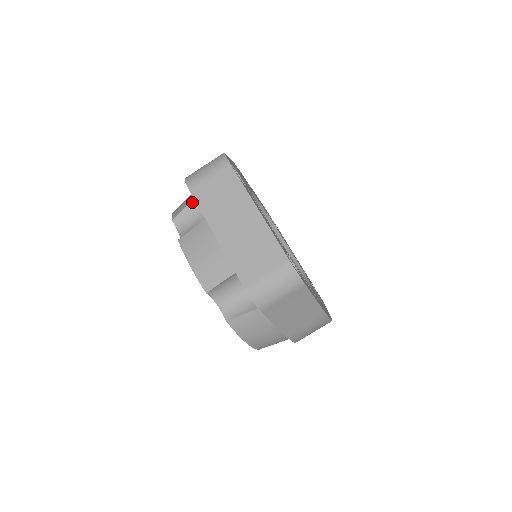
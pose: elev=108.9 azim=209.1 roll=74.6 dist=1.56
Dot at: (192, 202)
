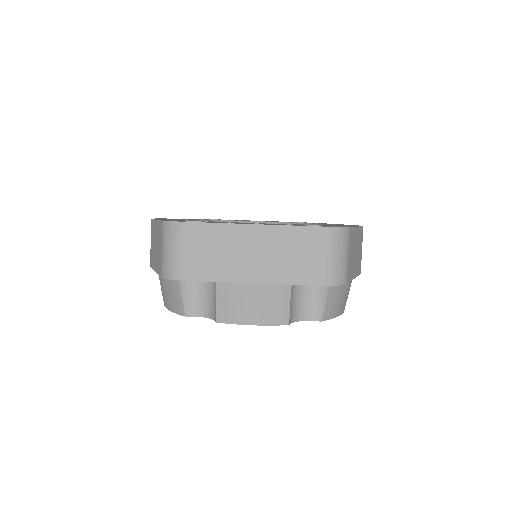
Dot at: (180, 285)
